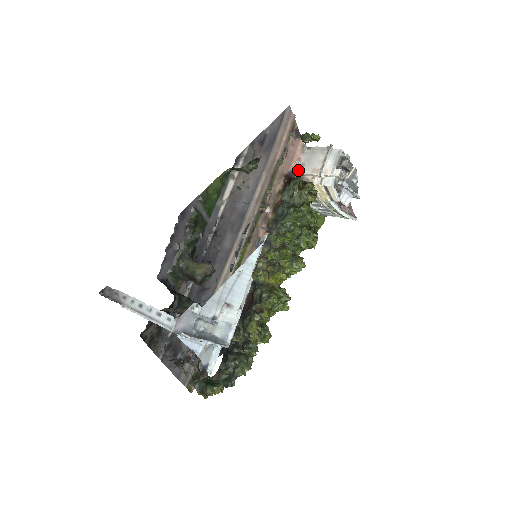
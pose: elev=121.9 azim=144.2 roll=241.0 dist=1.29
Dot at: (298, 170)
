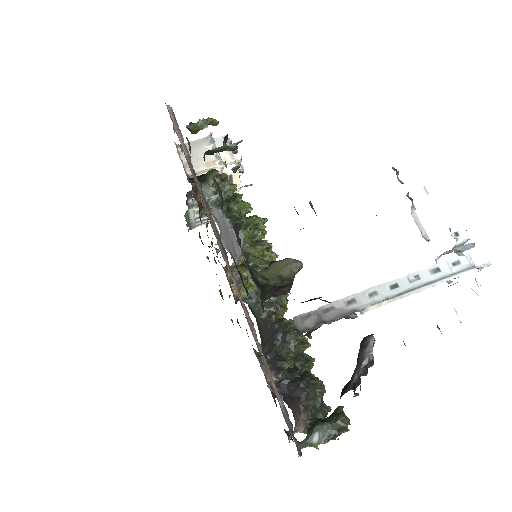
Dot at: (187, 171)
